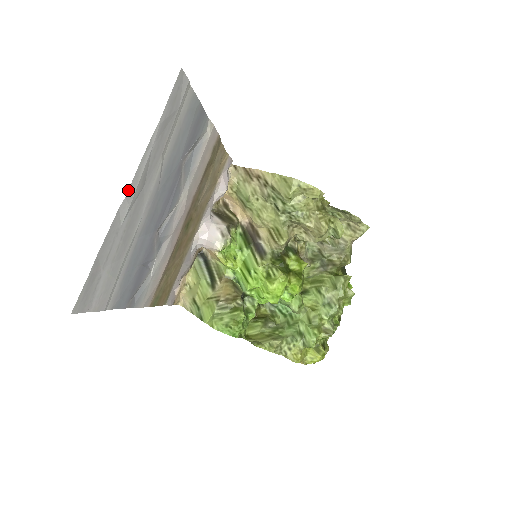
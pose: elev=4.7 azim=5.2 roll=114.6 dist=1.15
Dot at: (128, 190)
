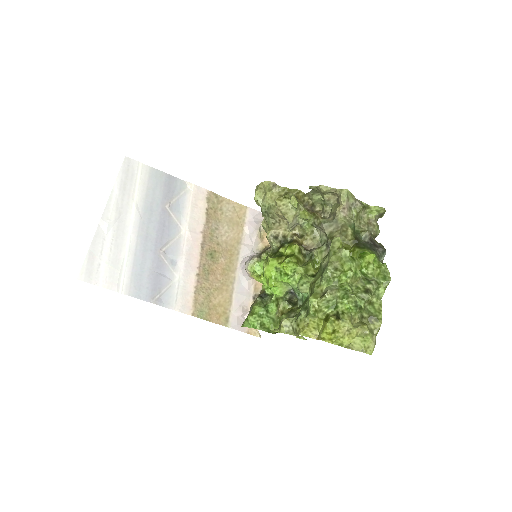
Dot at: (102, 215)
